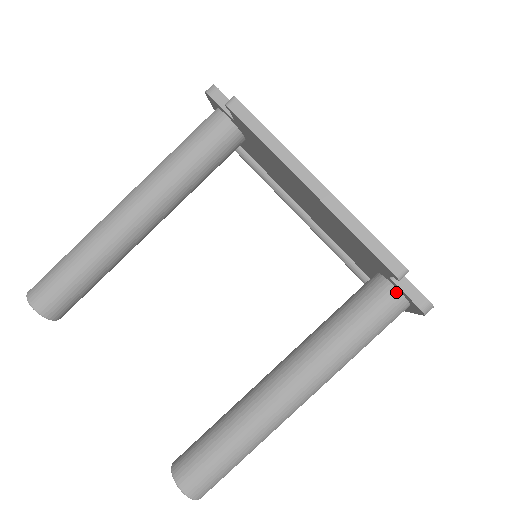
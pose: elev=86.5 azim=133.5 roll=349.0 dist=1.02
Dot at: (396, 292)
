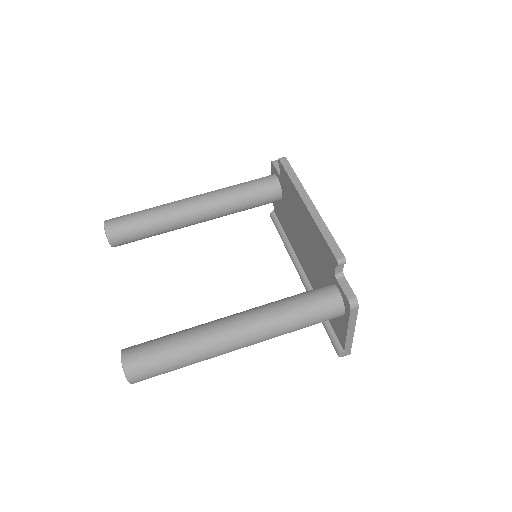
Dot at: (337, 291)
